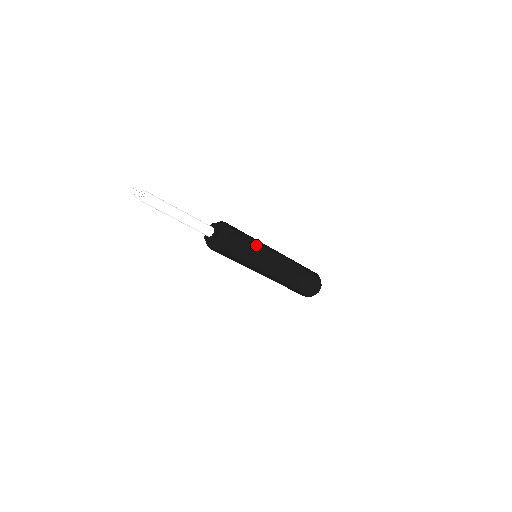
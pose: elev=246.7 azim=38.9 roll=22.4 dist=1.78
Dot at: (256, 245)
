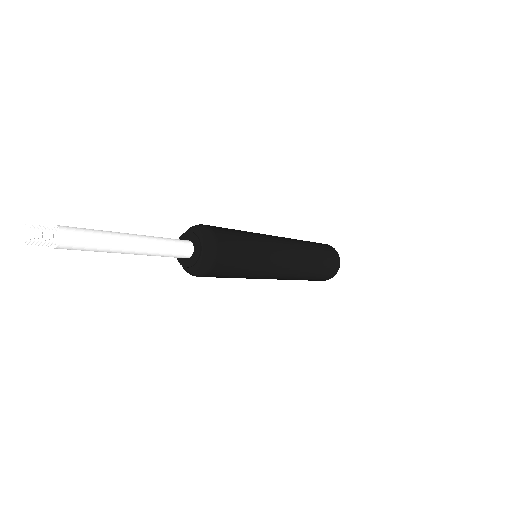
Dot at: (259, 247)
